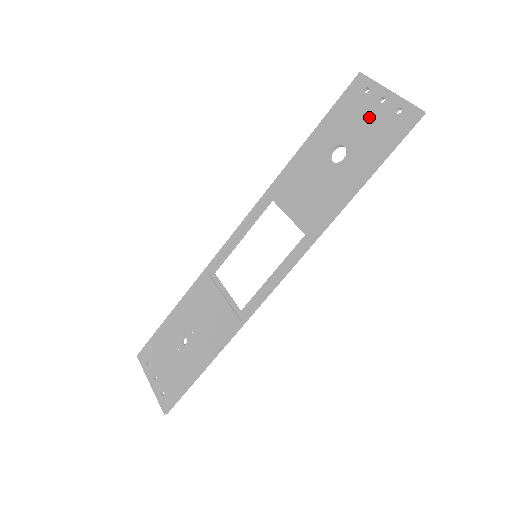
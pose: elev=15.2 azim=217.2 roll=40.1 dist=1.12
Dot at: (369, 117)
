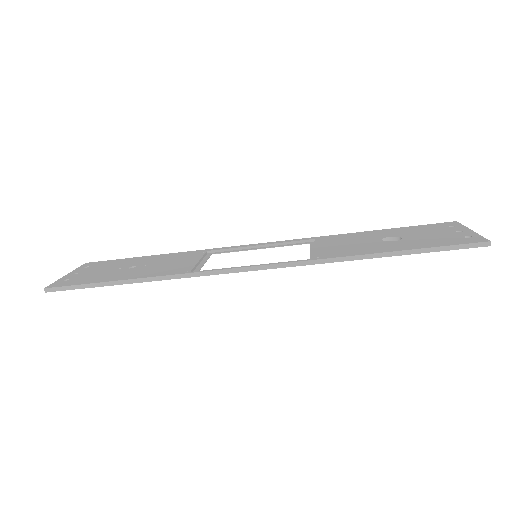
Dot at: (440, 234)
